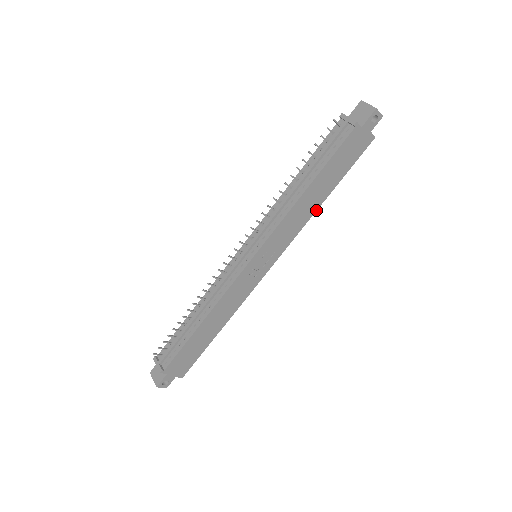
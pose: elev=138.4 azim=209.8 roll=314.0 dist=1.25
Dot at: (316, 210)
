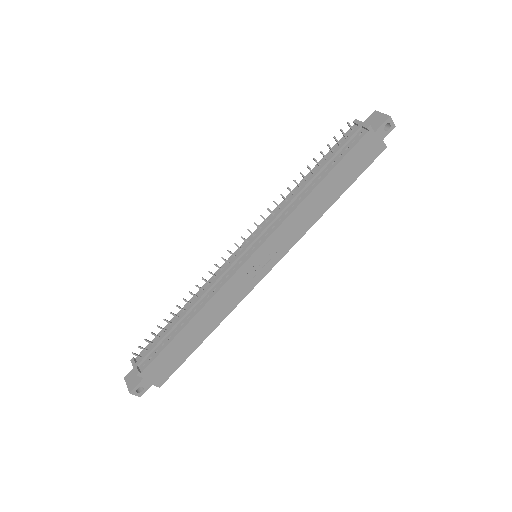
Dot at: (322, 214)
